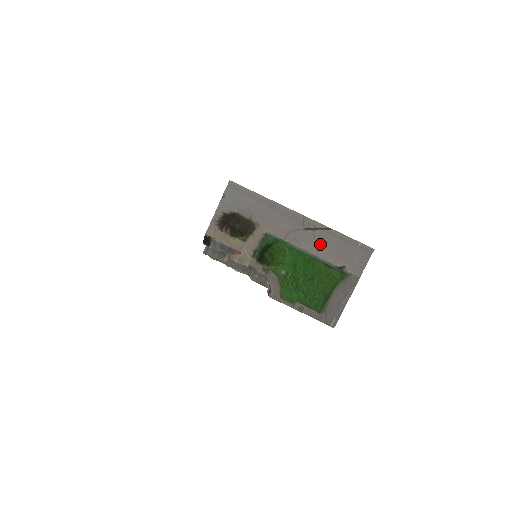
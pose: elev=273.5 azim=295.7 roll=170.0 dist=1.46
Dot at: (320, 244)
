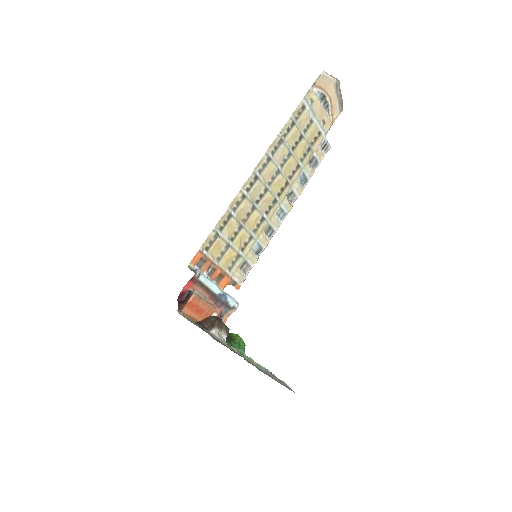
Dot at: (267, 373)
